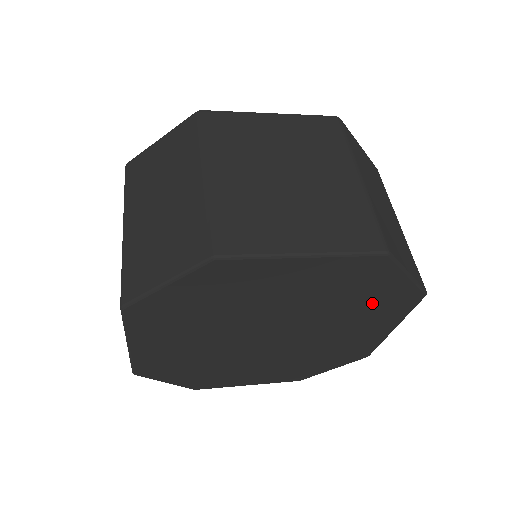
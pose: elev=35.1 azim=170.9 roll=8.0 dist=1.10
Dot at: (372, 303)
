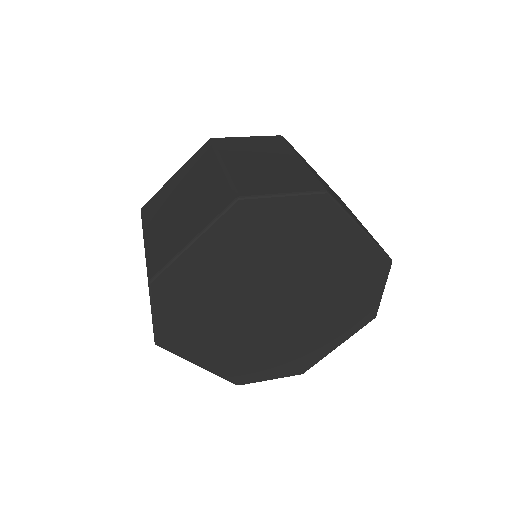
Dot at: (298, 229)
